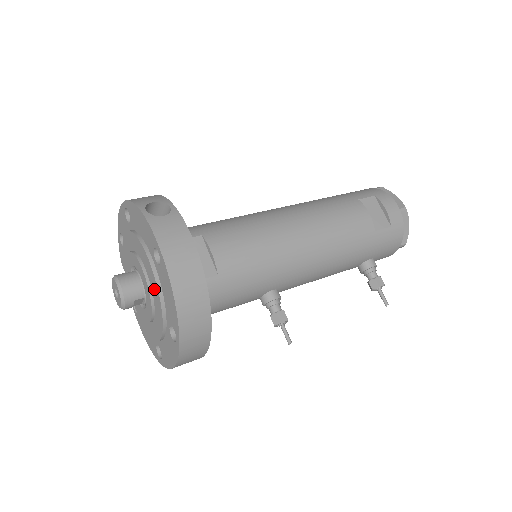
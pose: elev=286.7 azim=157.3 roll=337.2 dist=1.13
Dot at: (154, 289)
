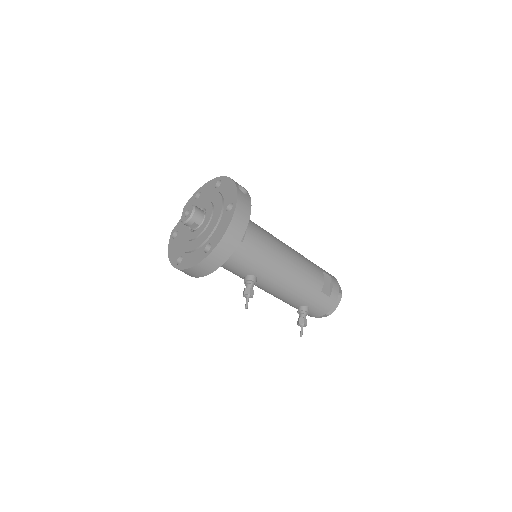
Dot at: (213, 222)
